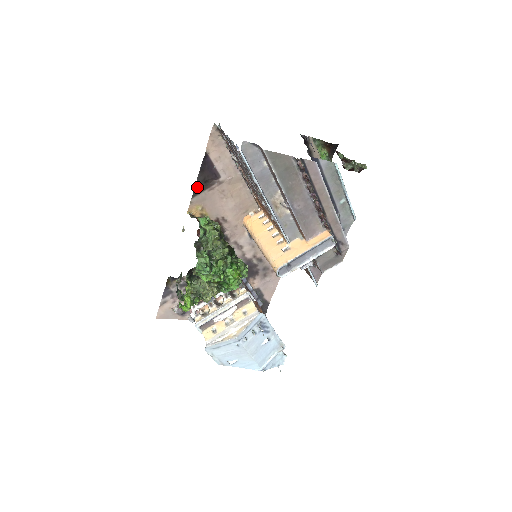
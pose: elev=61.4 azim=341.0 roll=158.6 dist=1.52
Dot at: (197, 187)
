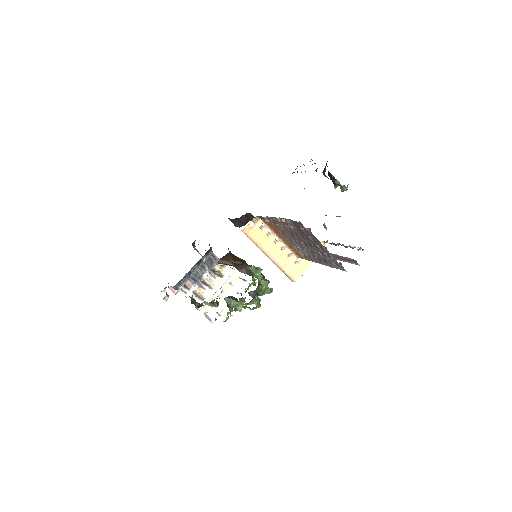
Dot at: occluded
